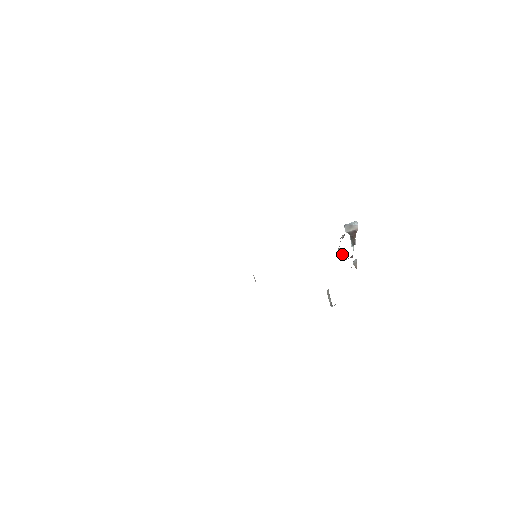
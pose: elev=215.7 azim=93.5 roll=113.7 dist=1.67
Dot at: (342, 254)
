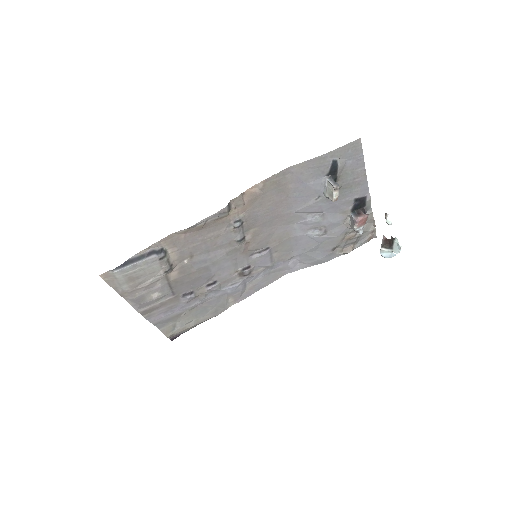
Dot at: (350, 217)
